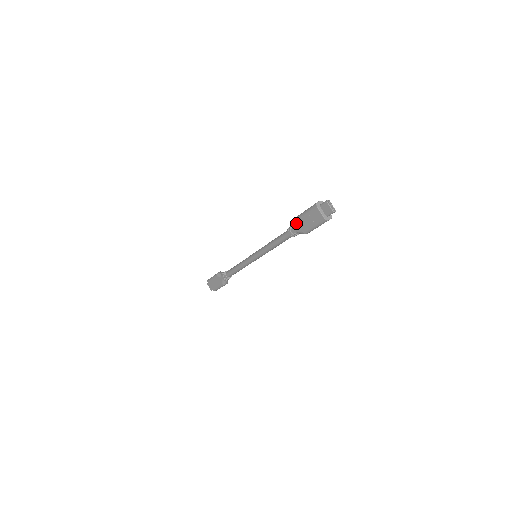
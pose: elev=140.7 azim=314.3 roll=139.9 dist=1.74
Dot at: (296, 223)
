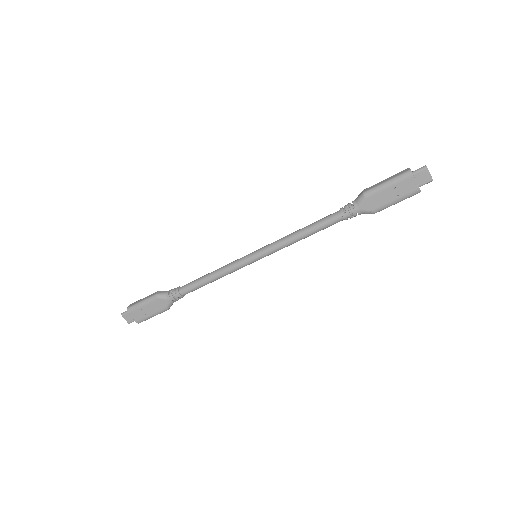
Dot at: (365, 199)
